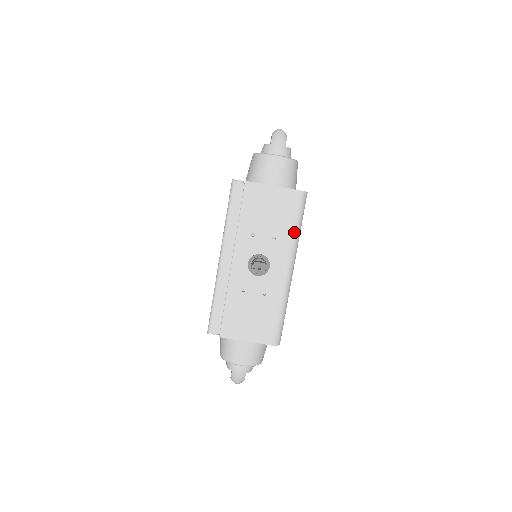
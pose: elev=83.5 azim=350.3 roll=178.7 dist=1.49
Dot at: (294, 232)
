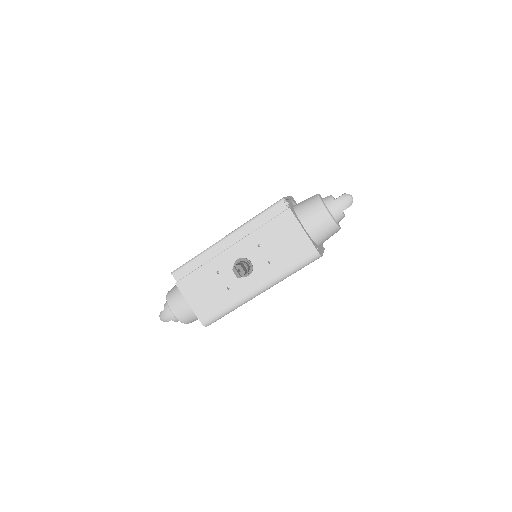
Dot at: (286, 271)
